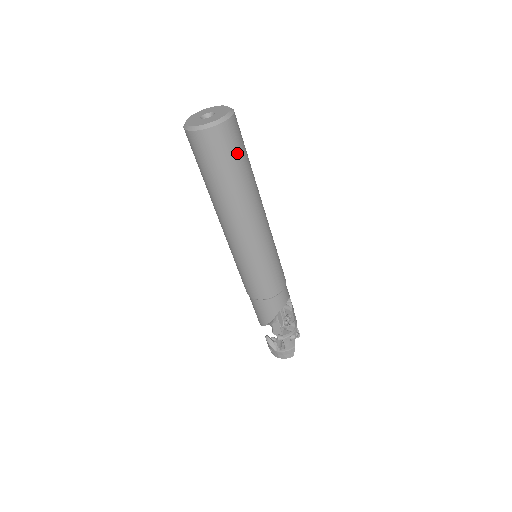
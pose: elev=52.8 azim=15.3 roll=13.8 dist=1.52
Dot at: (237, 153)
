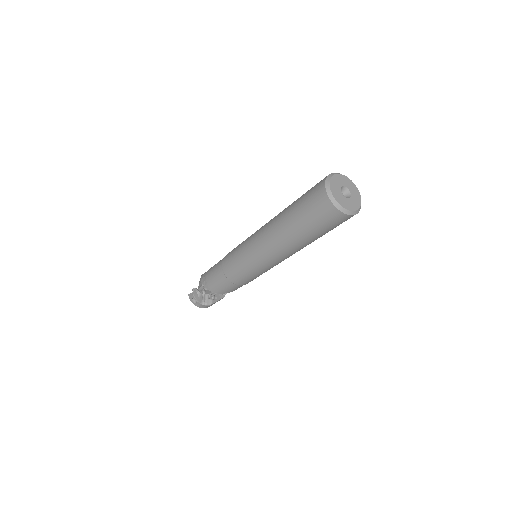
Dot at: occluded
